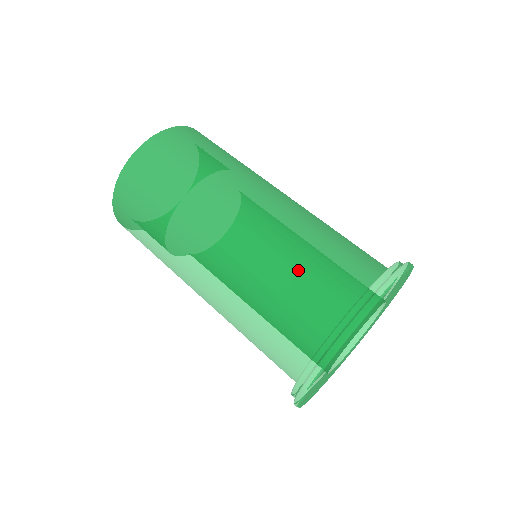
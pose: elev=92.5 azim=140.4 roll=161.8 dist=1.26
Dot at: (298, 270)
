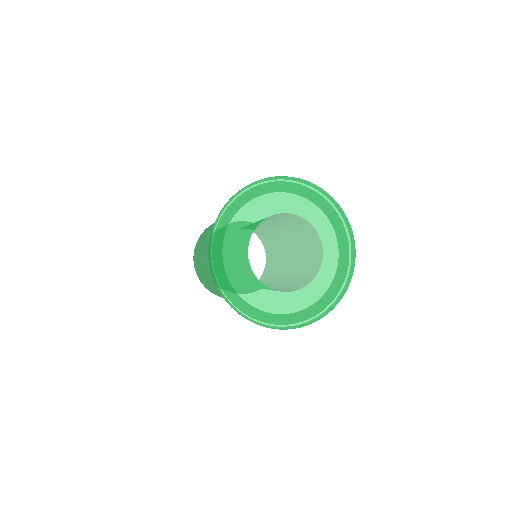
Dot at: occluded
